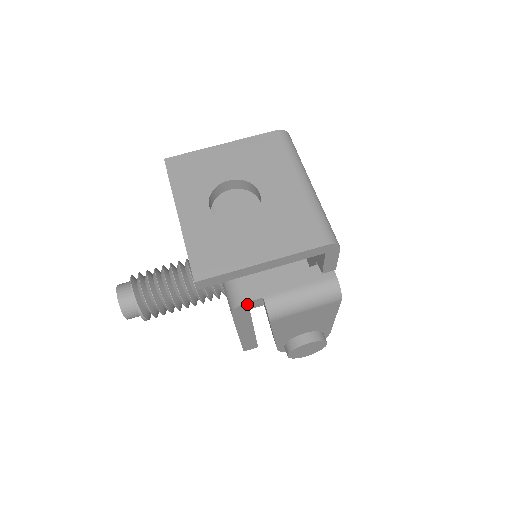
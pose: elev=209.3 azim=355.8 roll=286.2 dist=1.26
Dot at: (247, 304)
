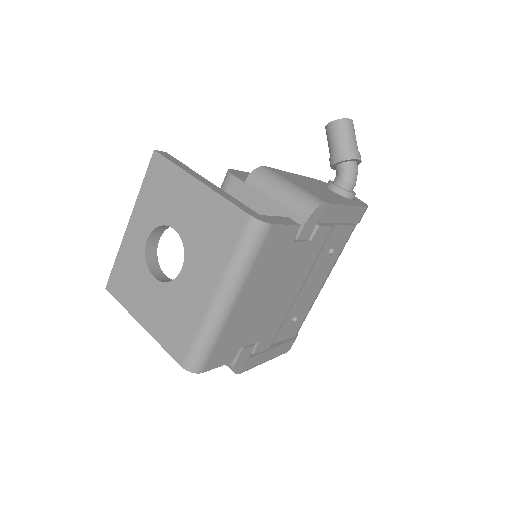
Dot at: occluded
